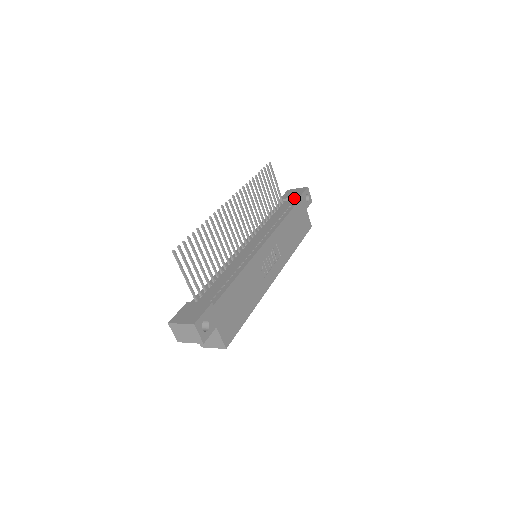
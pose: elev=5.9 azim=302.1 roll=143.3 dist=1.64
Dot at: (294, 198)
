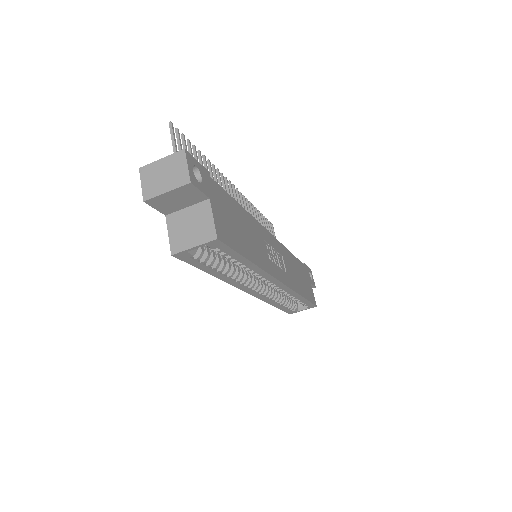
Dot at: occluded
